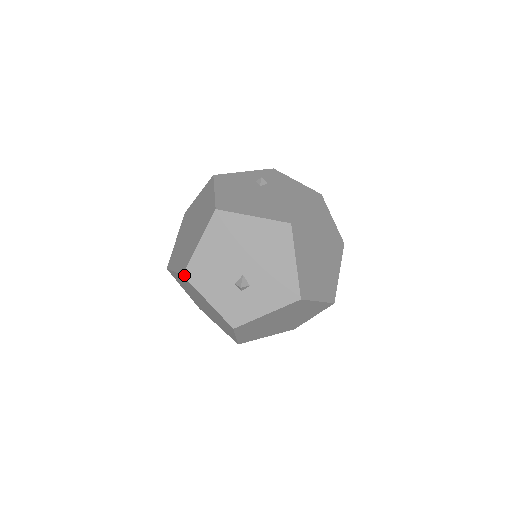
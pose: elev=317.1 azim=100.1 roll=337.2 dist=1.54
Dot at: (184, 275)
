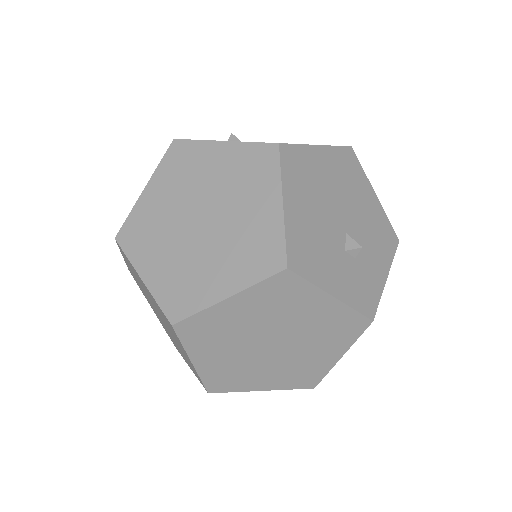
Dot at: (290, 267)
